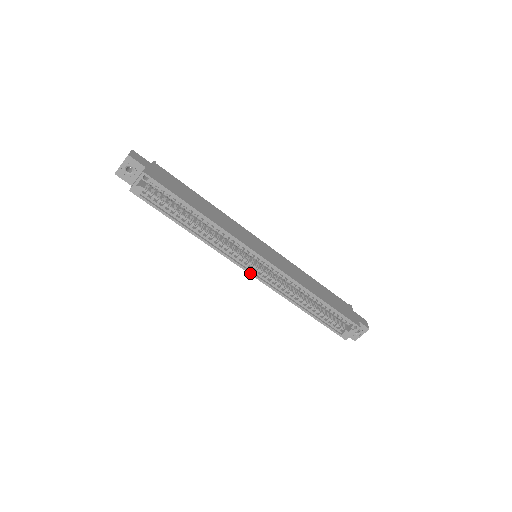
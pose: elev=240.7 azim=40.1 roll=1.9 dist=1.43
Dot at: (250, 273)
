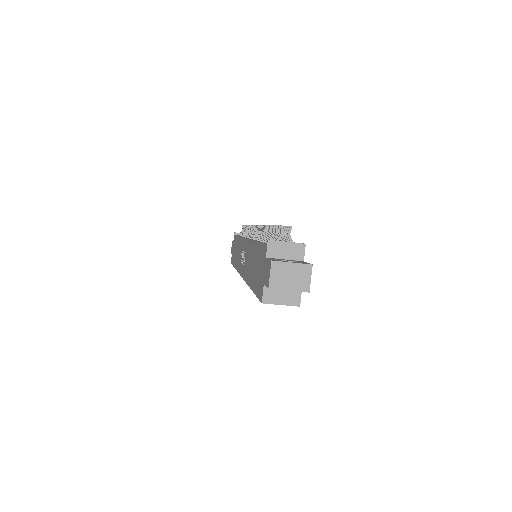
Dot at: occluded
